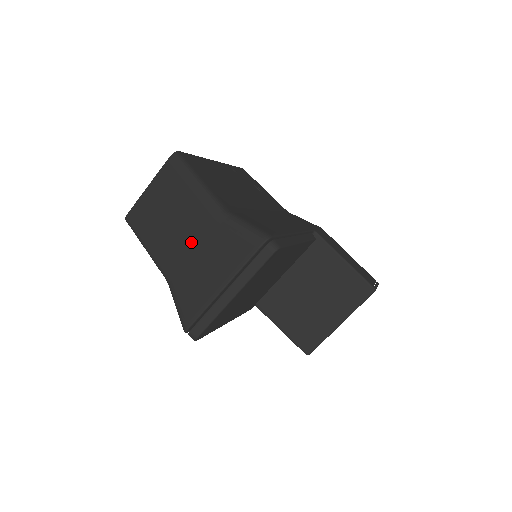
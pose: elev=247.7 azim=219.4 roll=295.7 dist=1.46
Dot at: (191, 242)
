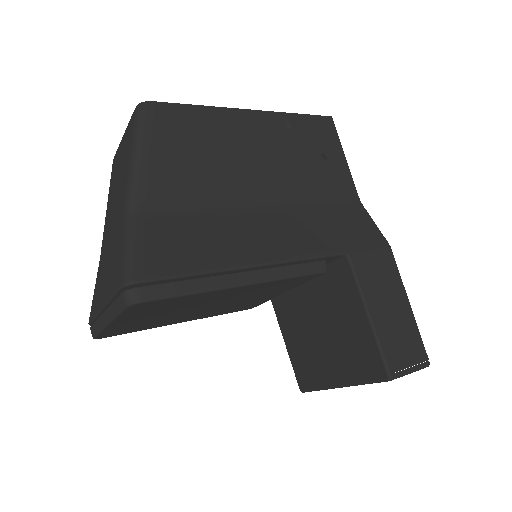
Dot at: (111, 231)
